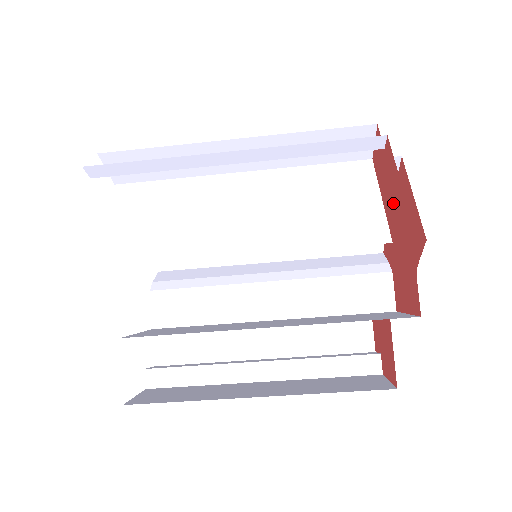
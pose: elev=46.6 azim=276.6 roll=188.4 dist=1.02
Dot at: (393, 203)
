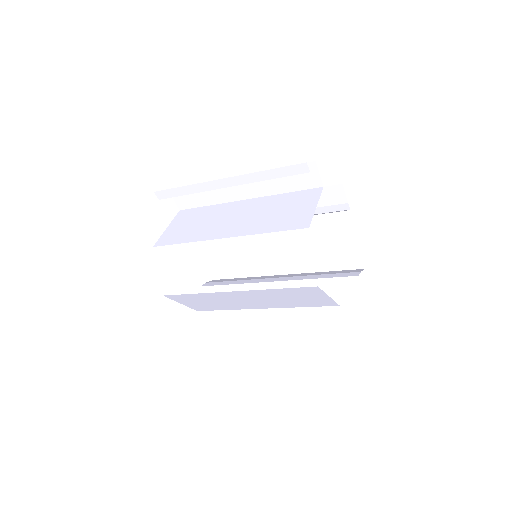
Dot at: occluded
